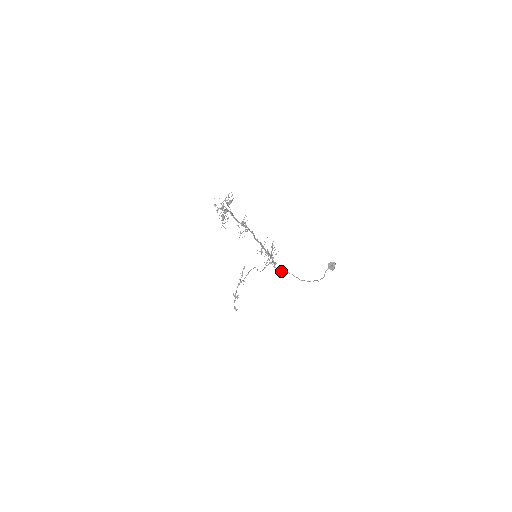
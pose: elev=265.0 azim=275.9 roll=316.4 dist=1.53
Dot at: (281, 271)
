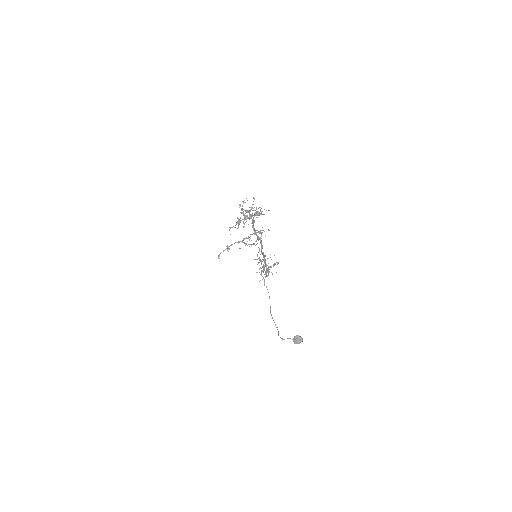
Dot at: (266, 286)
